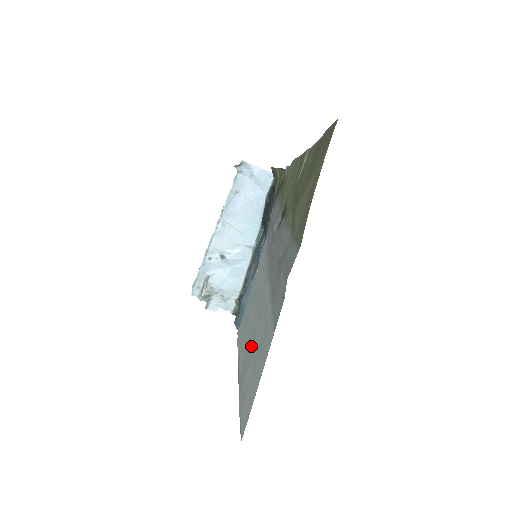
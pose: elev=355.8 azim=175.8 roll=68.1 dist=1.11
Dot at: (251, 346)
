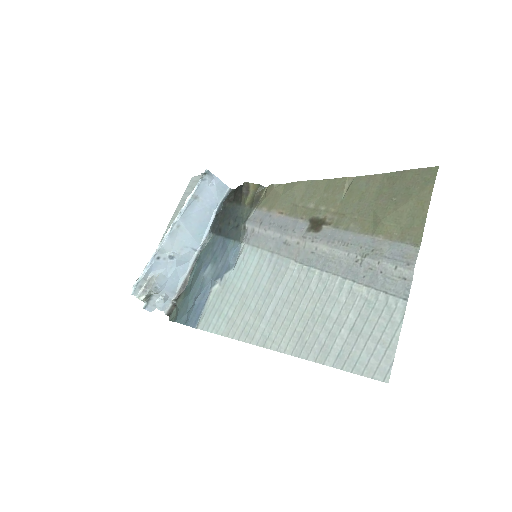
Dot at: (319, 324)
